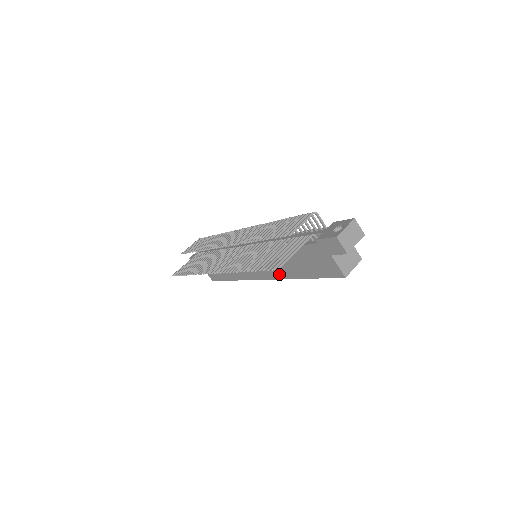
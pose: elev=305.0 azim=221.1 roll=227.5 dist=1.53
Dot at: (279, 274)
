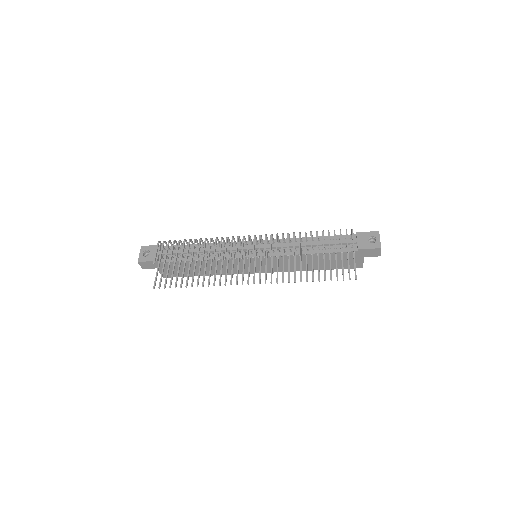
Dot at: (287, 269)
